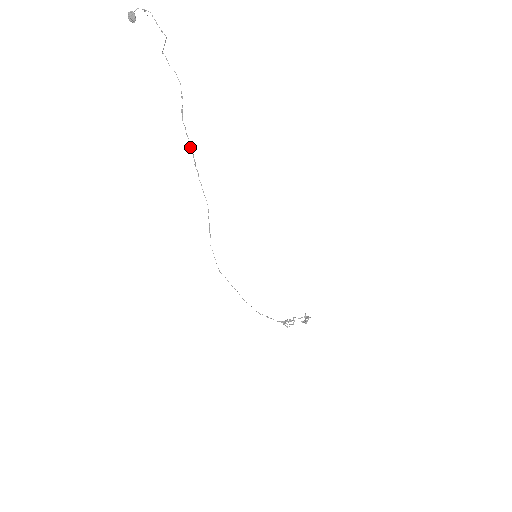
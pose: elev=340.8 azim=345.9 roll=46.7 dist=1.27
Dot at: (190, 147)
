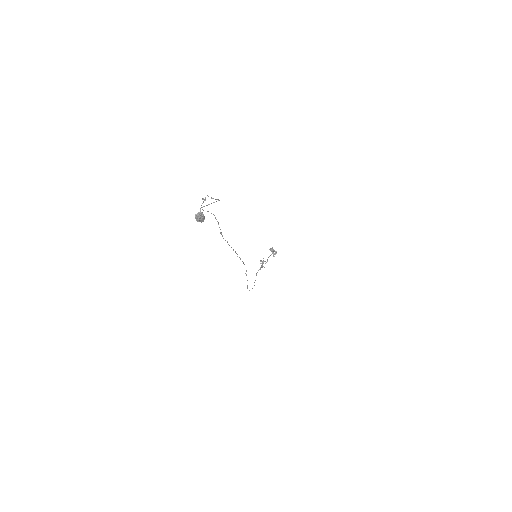
Dot at: occluded
